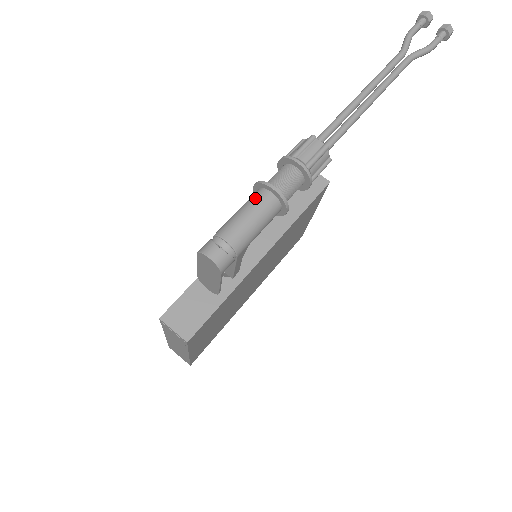
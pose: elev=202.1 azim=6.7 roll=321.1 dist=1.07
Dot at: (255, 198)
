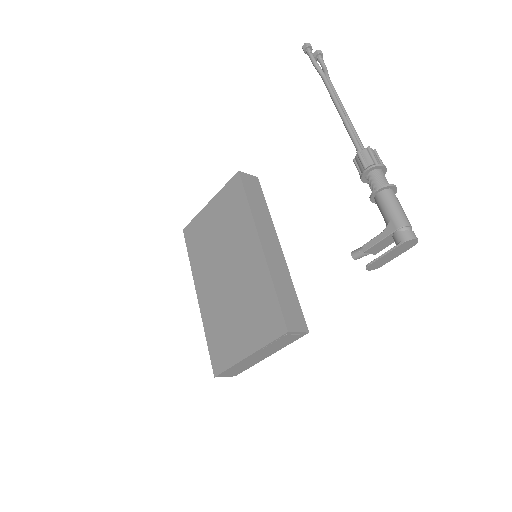
Dot at: (391, 196)
